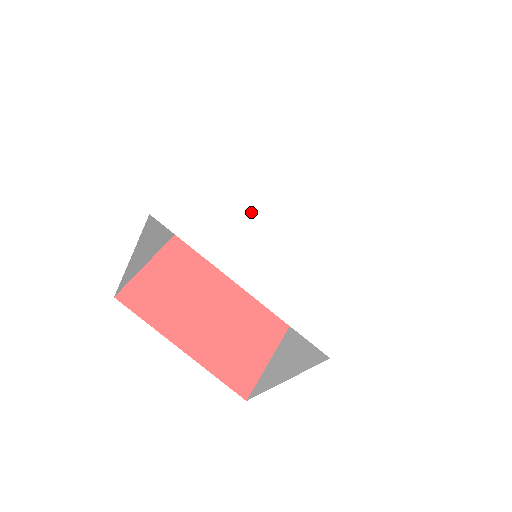
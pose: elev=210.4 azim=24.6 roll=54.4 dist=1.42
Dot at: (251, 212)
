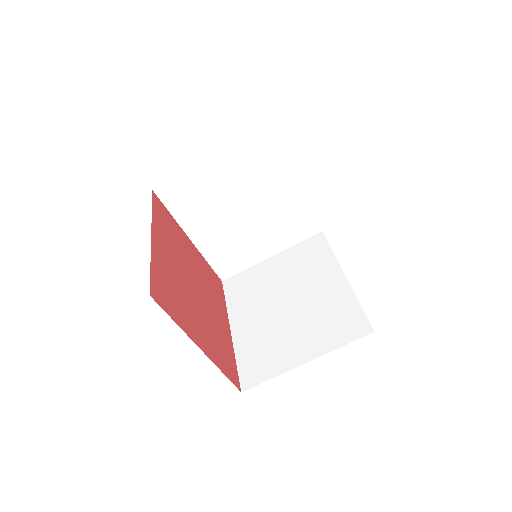
Dot at: occluded
